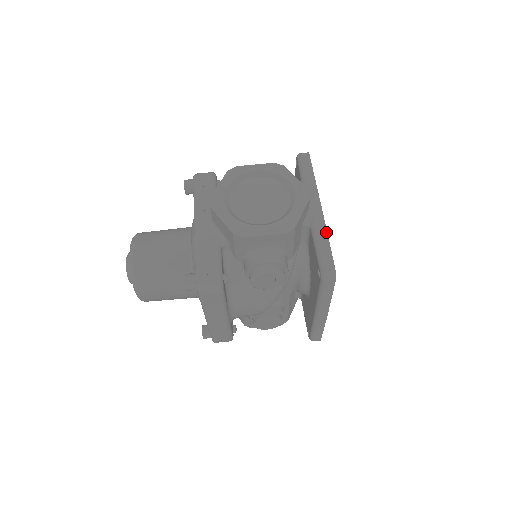
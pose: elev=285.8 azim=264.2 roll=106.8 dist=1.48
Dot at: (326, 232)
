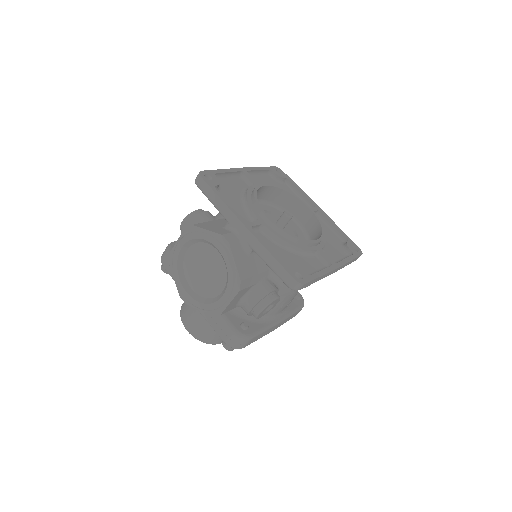
Dot at: (266, 250)
